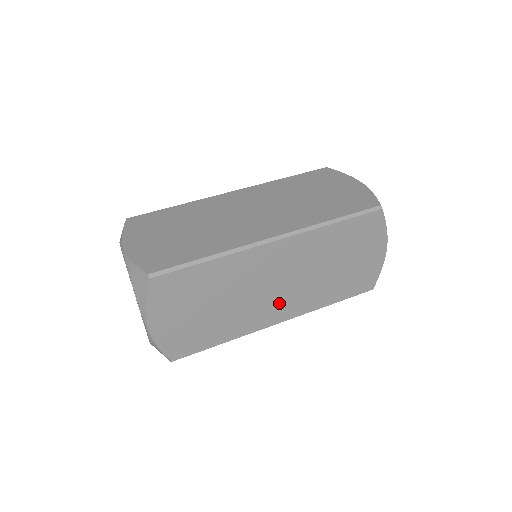
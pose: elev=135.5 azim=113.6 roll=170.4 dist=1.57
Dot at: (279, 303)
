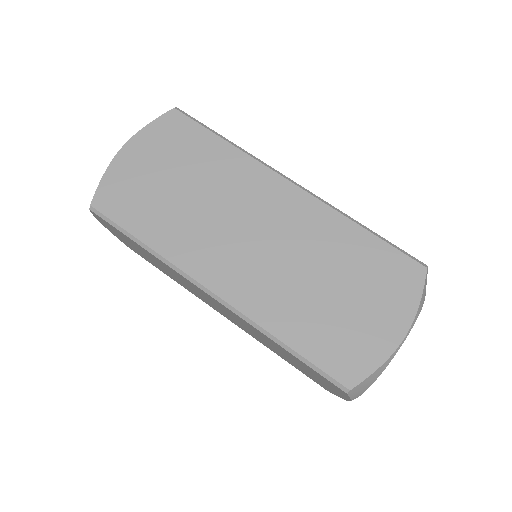
Dot at: (221, 312)
